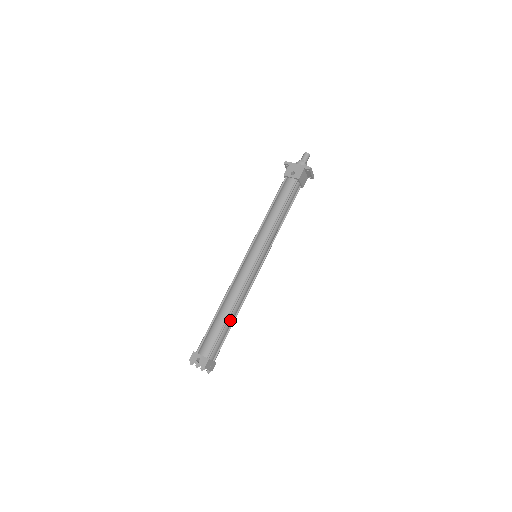
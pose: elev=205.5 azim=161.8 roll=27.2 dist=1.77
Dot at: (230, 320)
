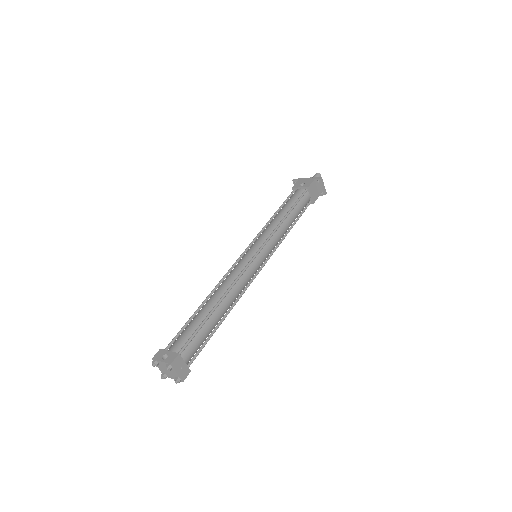
Dot at: (215, 315)
